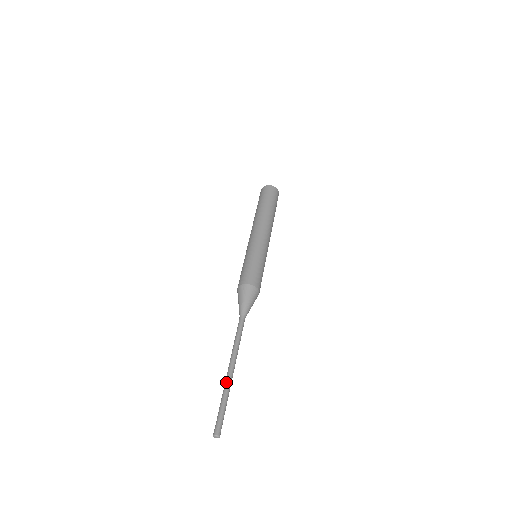
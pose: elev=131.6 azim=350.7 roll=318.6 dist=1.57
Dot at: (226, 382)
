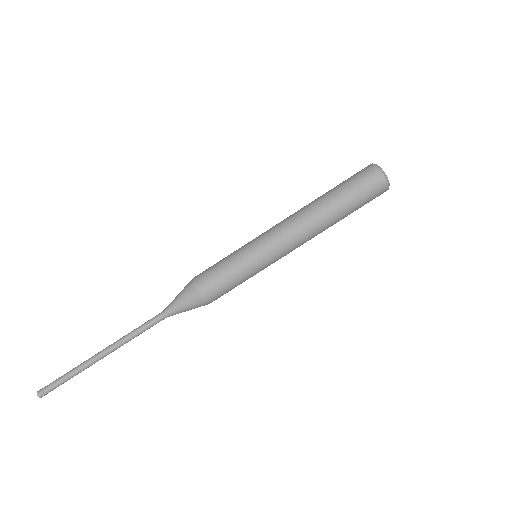
Dot at: (86, 360)
